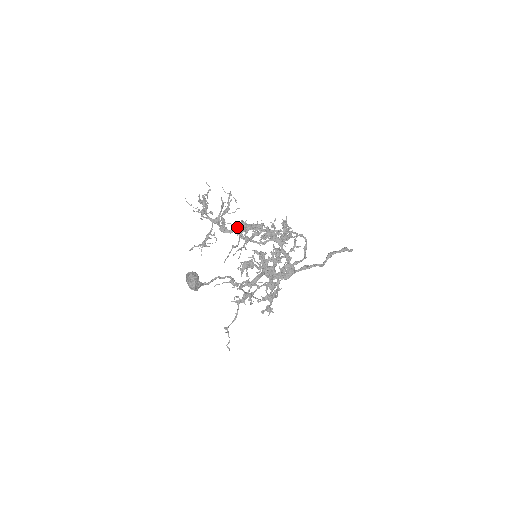
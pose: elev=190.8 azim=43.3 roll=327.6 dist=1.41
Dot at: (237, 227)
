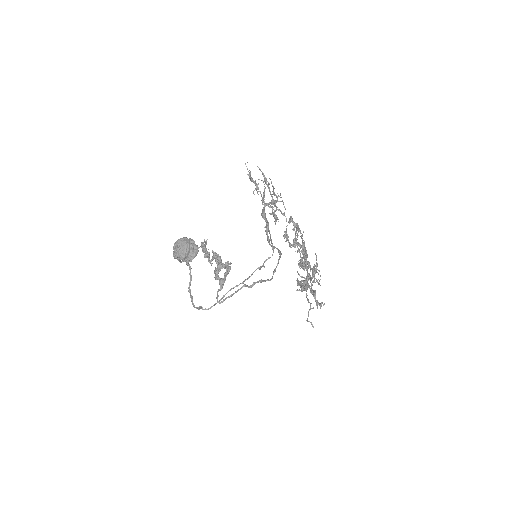
Dot at: occluded
